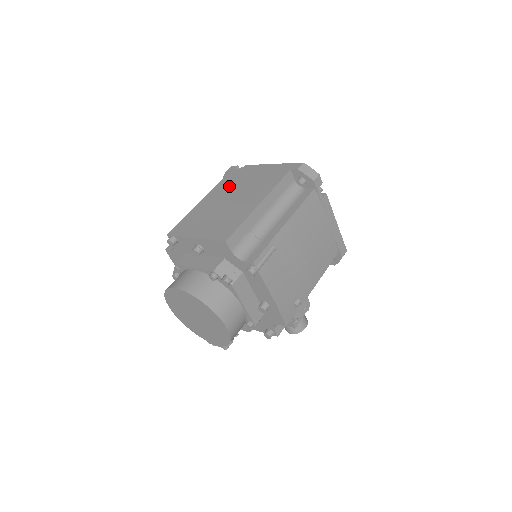
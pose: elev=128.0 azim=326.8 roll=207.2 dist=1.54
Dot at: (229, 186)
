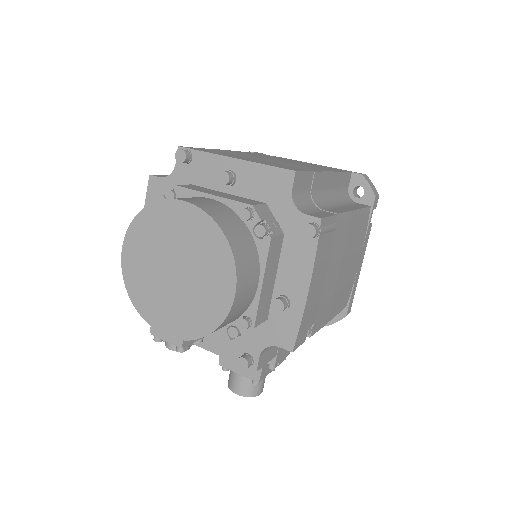
Dot at: (265, 156)
